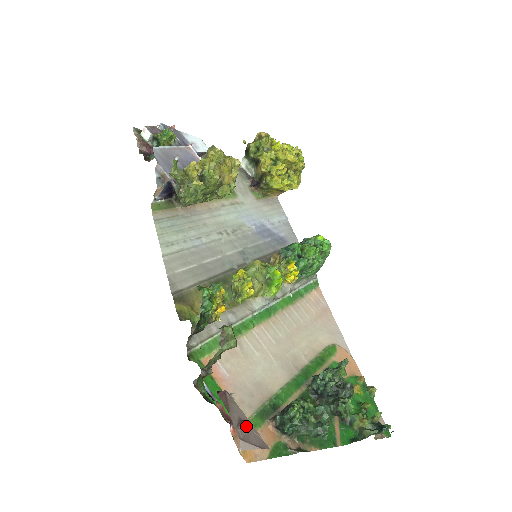
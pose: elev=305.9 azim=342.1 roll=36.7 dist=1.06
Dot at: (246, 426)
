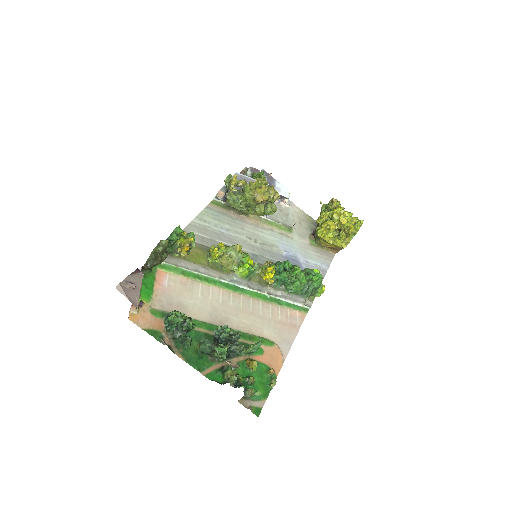
Dot at: (132, 286)
